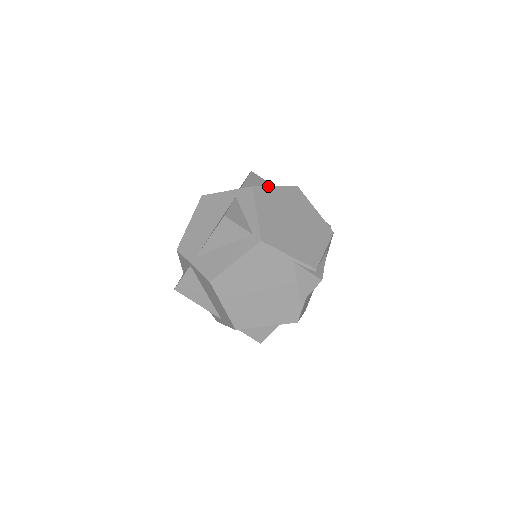
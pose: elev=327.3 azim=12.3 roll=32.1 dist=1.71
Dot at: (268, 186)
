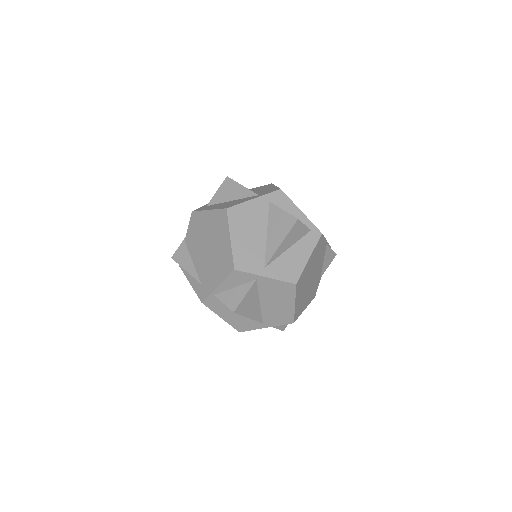
Dot at: (277, 187)
